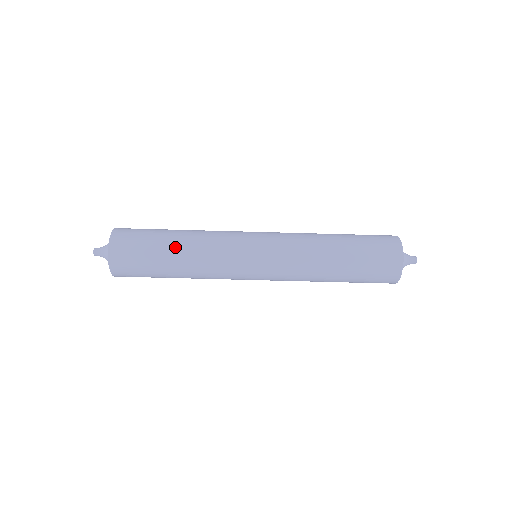
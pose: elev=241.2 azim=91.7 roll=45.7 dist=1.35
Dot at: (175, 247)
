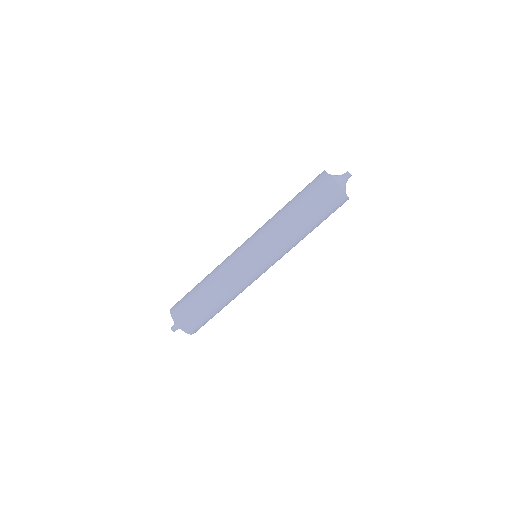
Dot at: (202, 282)
